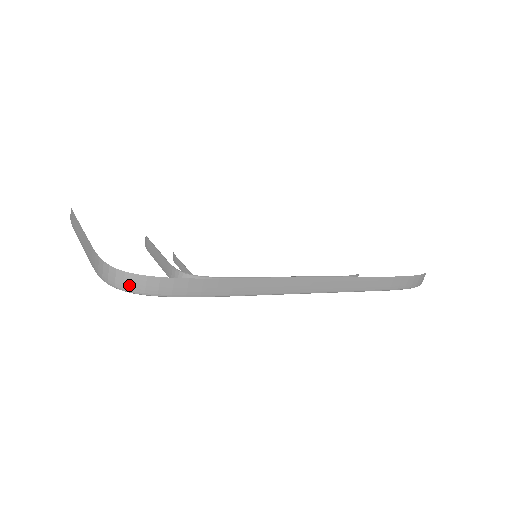
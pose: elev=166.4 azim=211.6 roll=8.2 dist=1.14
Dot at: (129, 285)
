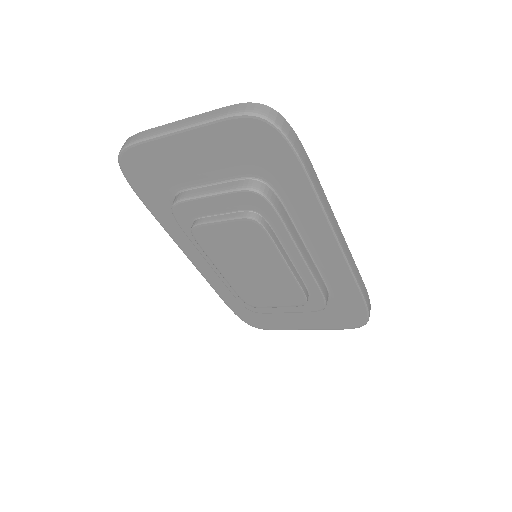
Dot at: (273, 117)
